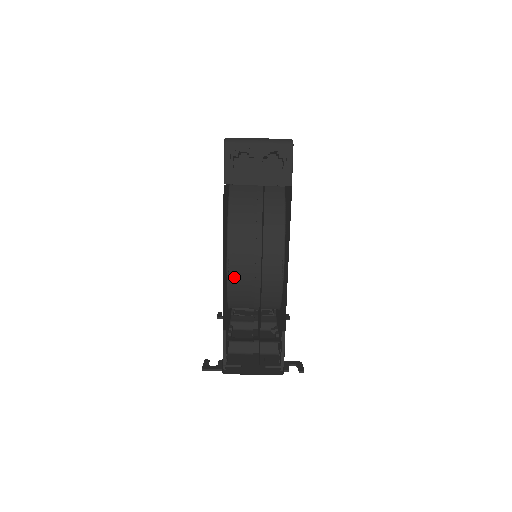
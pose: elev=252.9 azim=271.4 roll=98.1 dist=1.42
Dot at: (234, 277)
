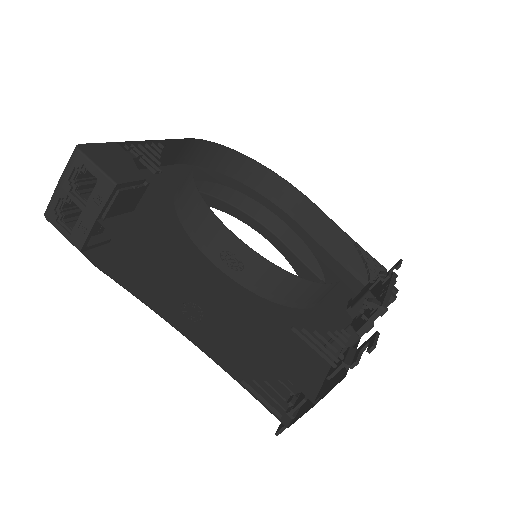
Dot at: occluded
